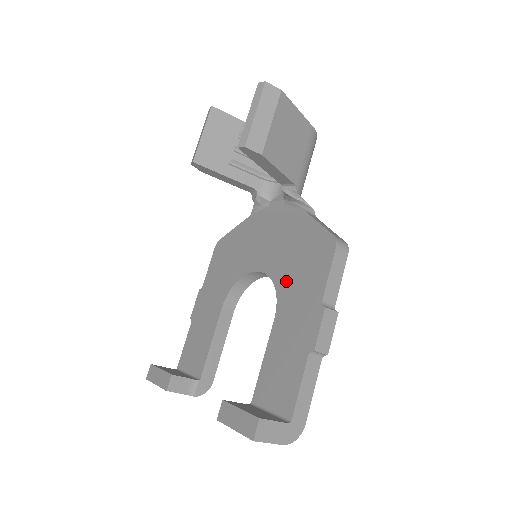
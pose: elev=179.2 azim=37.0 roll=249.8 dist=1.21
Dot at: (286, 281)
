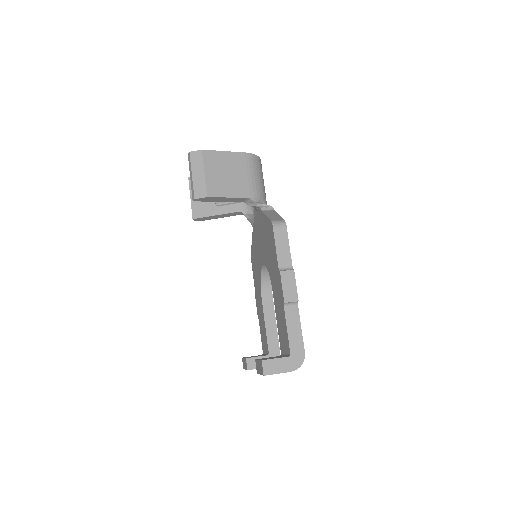
Dot at: (269, 264)
